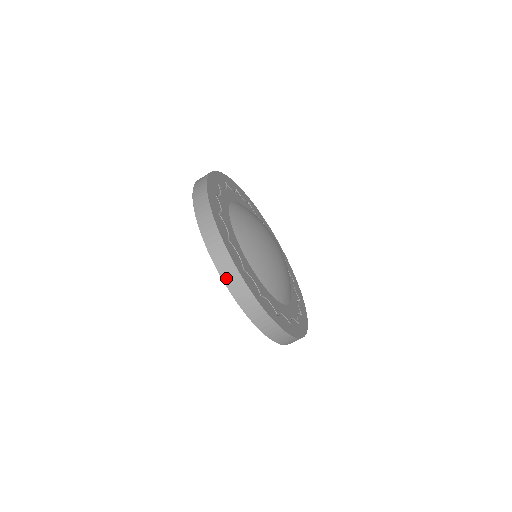
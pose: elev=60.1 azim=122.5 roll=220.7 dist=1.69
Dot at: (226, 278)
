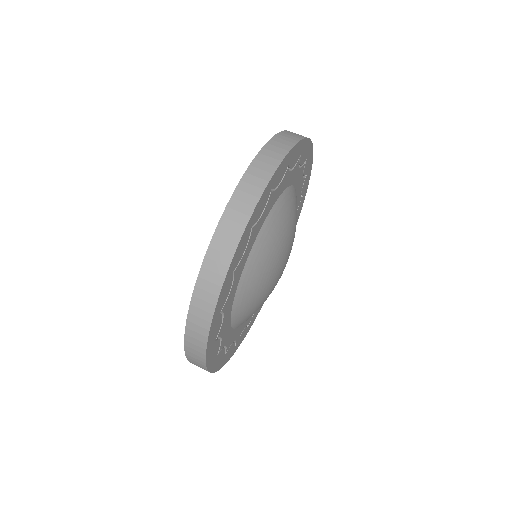
Dot at: (255, 166)
